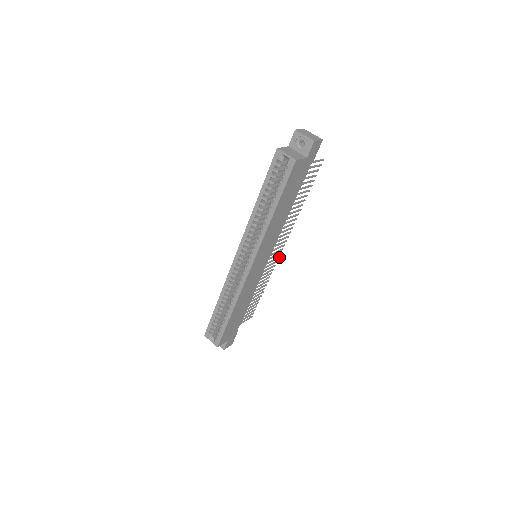
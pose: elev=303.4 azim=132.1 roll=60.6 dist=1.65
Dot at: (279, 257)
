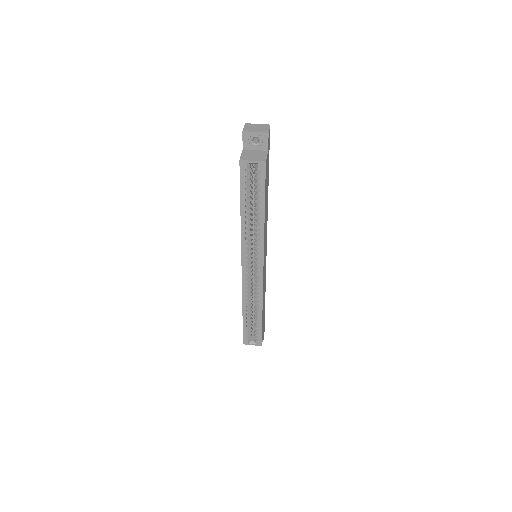
Dot at: occluded
